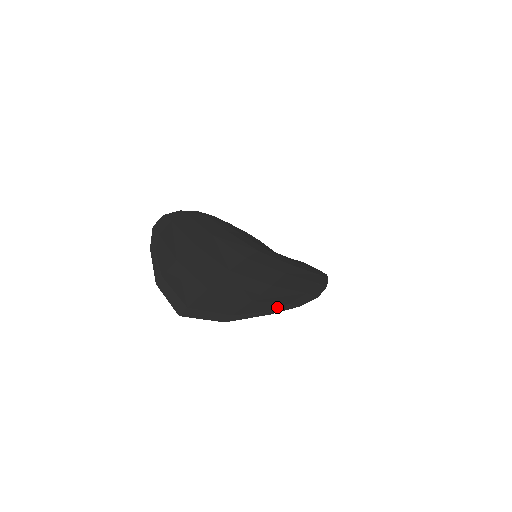
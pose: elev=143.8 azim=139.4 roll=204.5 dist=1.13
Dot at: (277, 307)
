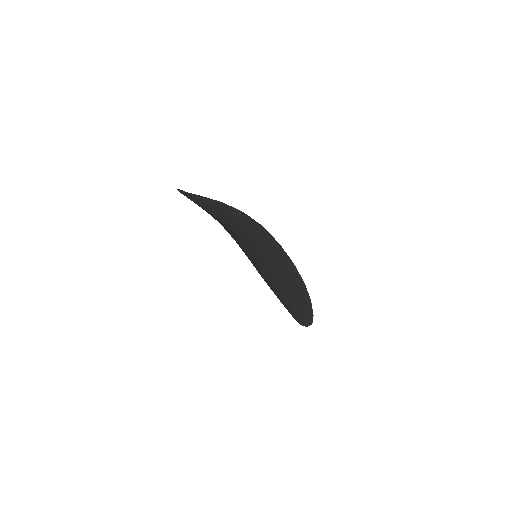
Dot at: (229, 206)
